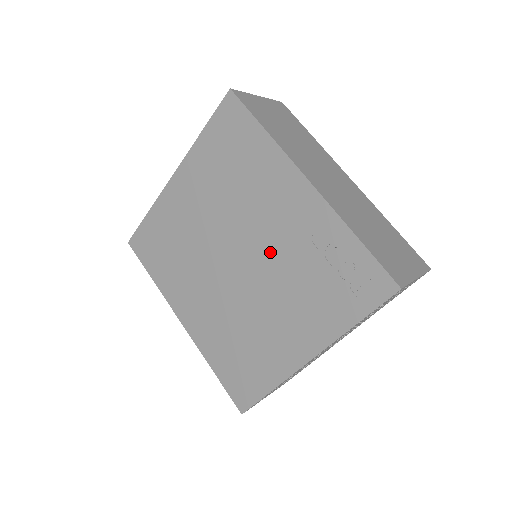
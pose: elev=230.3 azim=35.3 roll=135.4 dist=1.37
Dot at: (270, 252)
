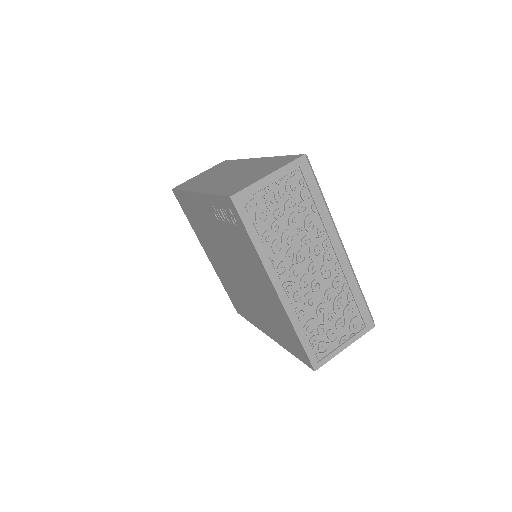
Dot at: (227, 247)
